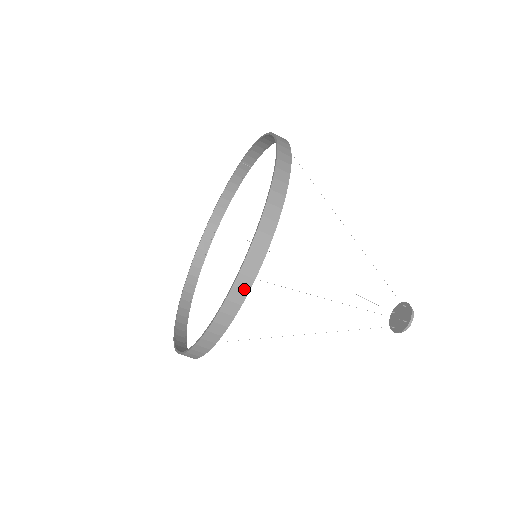
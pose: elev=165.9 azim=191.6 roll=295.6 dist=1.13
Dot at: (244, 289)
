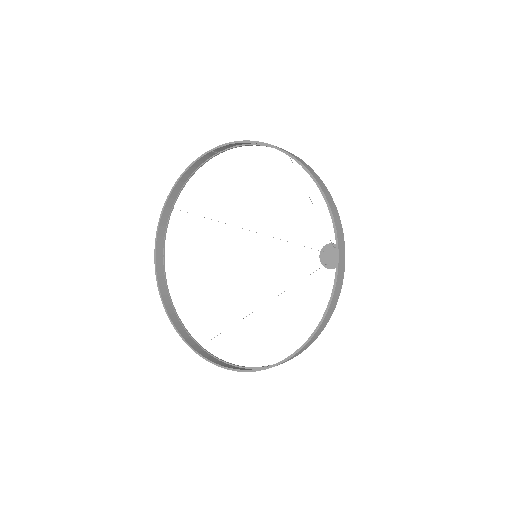
Dot at: (322, 328)
